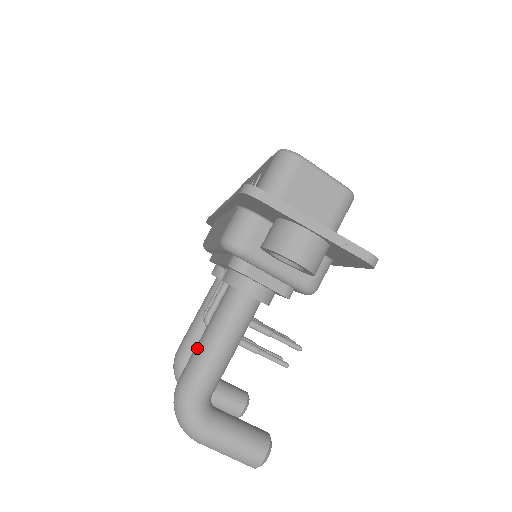
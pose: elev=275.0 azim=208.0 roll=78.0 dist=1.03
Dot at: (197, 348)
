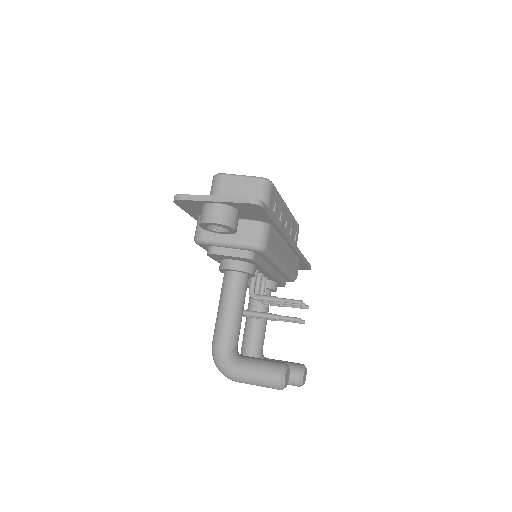
Dot at: (216, 318)
